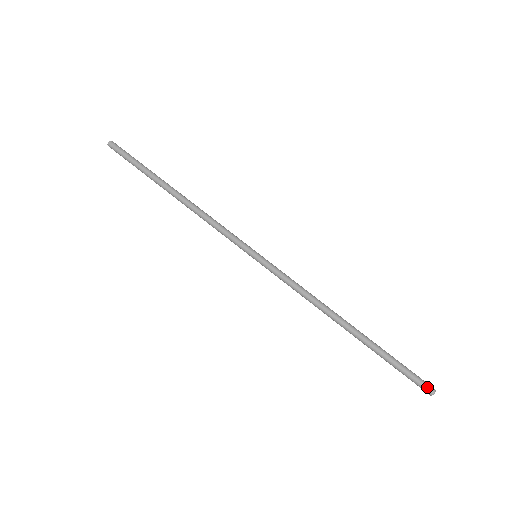
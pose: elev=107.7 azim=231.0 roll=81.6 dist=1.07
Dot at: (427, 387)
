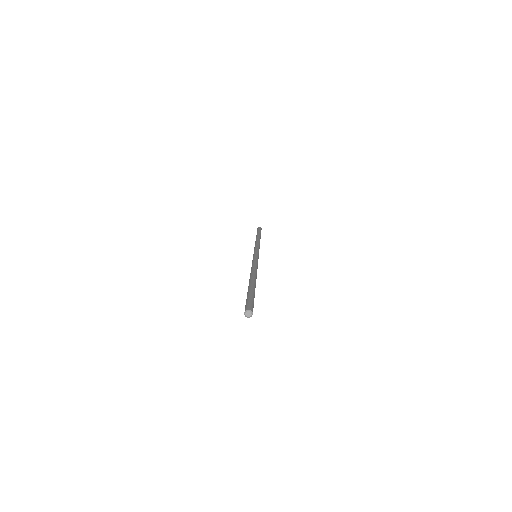
Dot at: (252, 307)
